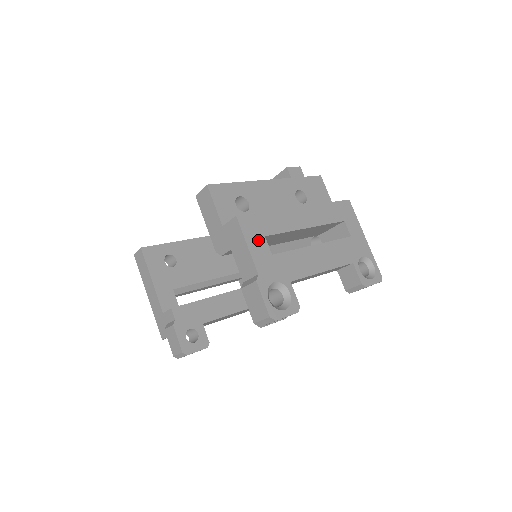
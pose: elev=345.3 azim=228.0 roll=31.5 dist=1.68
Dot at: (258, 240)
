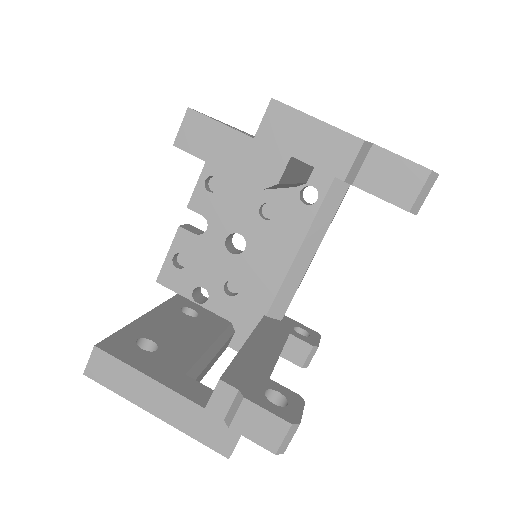
Dot at: occluded
